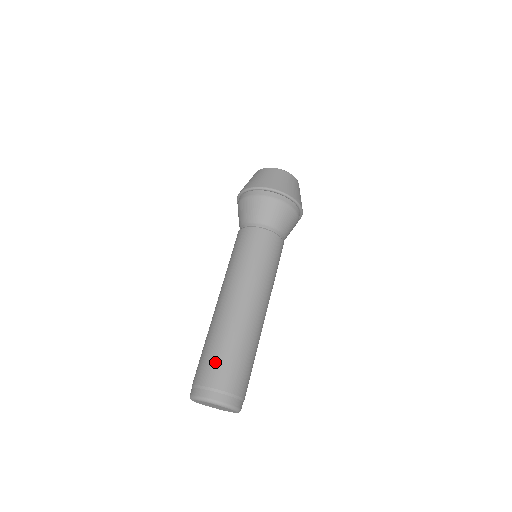
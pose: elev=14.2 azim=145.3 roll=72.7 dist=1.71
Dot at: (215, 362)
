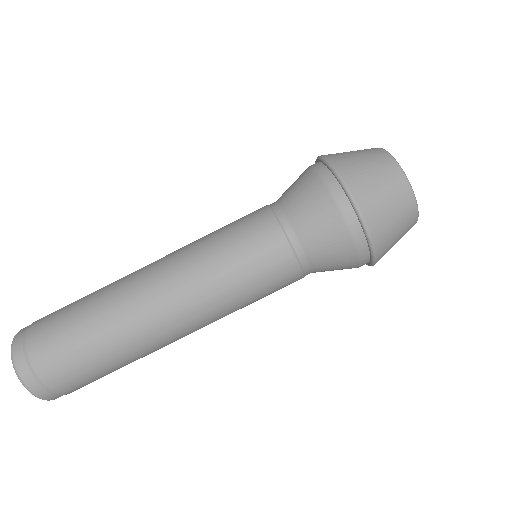
Dot at: occluded
